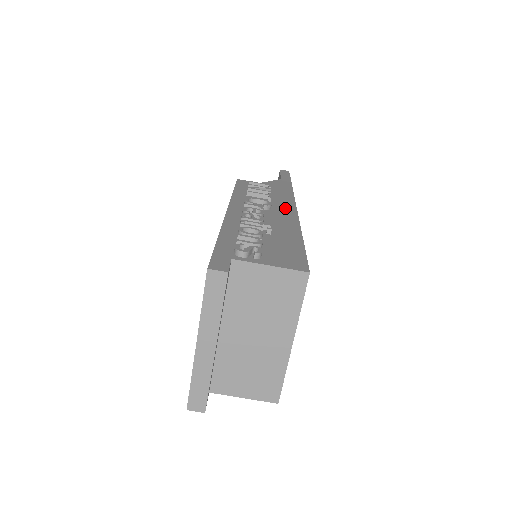
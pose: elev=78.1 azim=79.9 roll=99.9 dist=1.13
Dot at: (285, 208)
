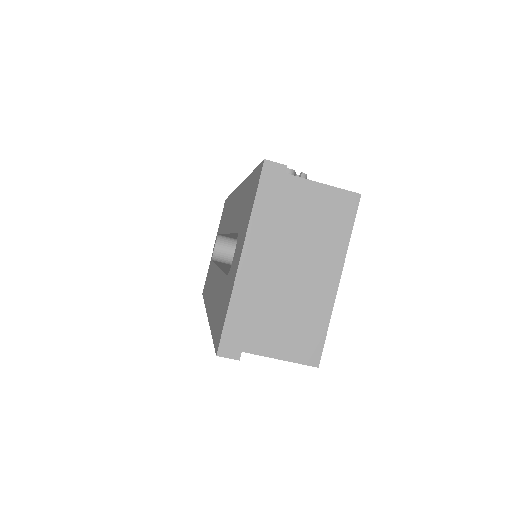
Dot at: occluded
